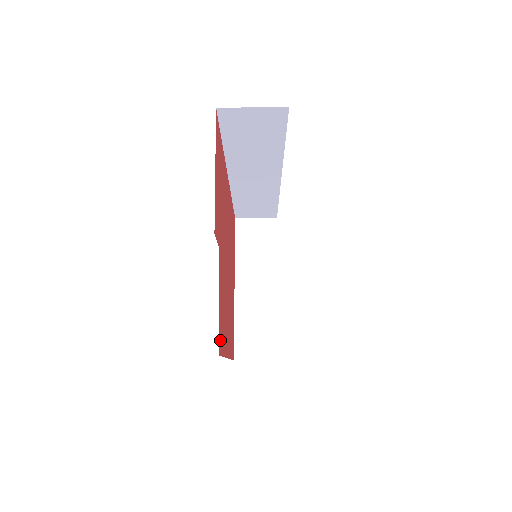
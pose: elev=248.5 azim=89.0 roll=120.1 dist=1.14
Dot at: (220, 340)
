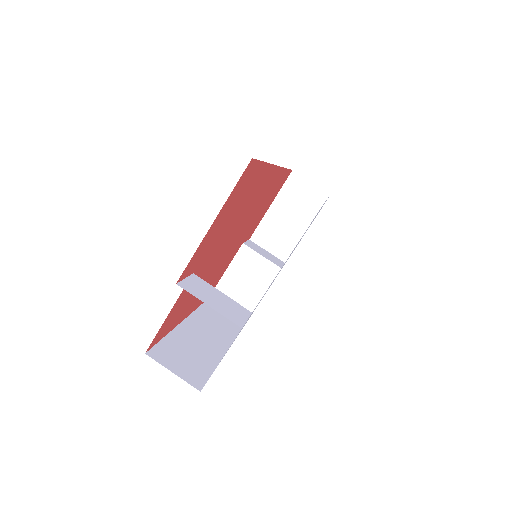
Dot at: (158, 337)
